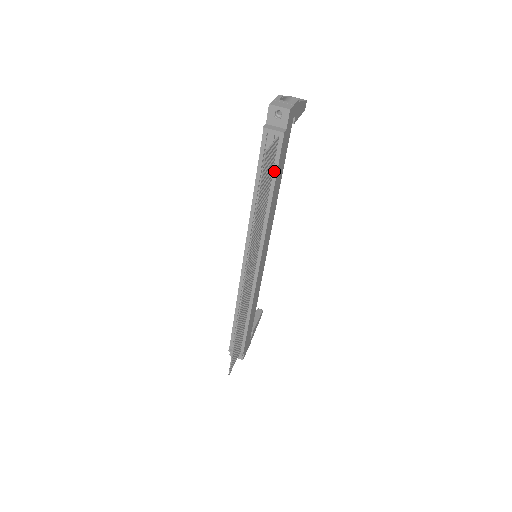
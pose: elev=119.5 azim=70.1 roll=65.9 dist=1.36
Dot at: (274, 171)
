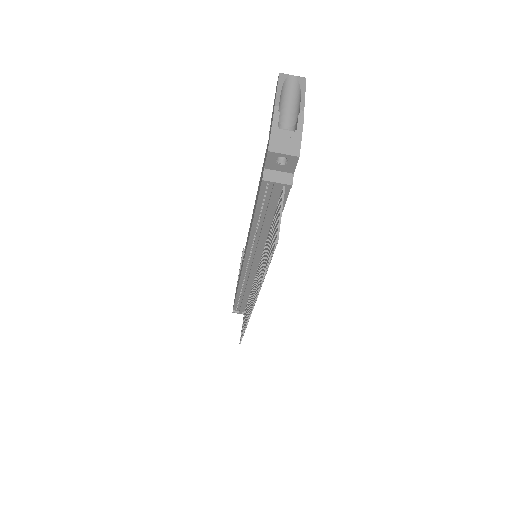
Dot at: occluded
